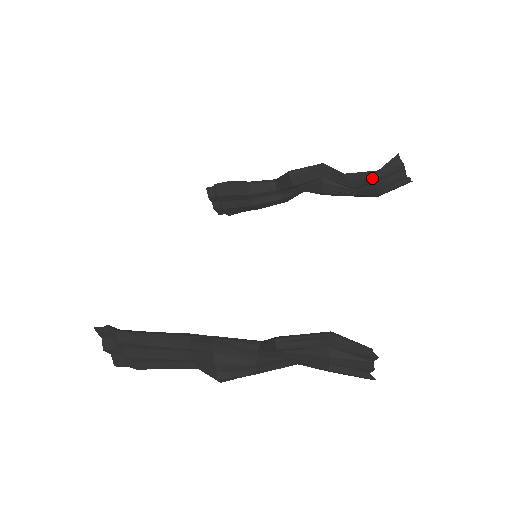
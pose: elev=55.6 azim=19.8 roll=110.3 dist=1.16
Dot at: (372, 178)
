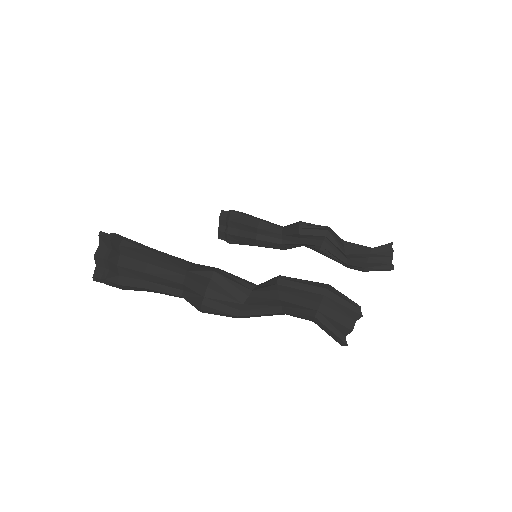
Dot at: (365, 252)
